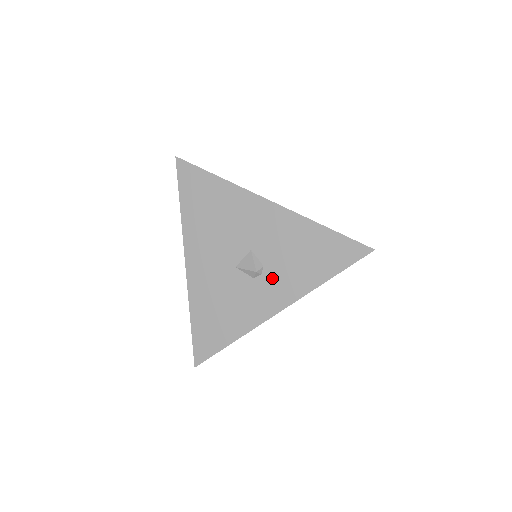
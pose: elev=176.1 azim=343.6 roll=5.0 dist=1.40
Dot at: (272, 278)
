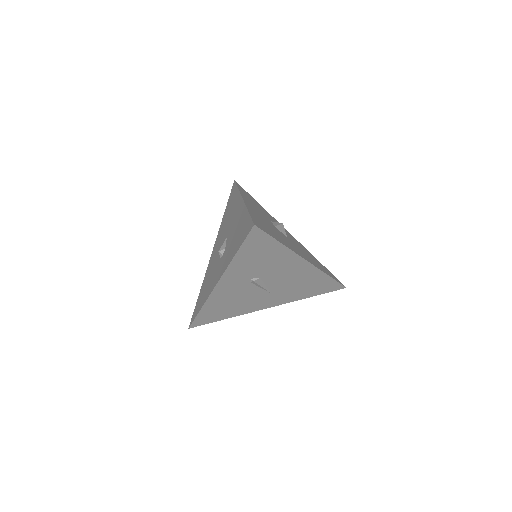
Dot at: (224, 257)
